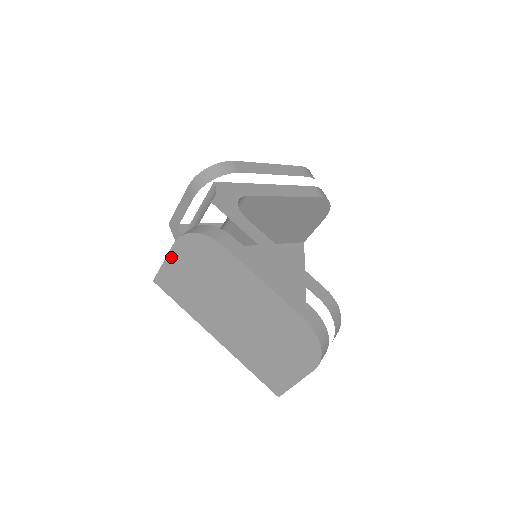
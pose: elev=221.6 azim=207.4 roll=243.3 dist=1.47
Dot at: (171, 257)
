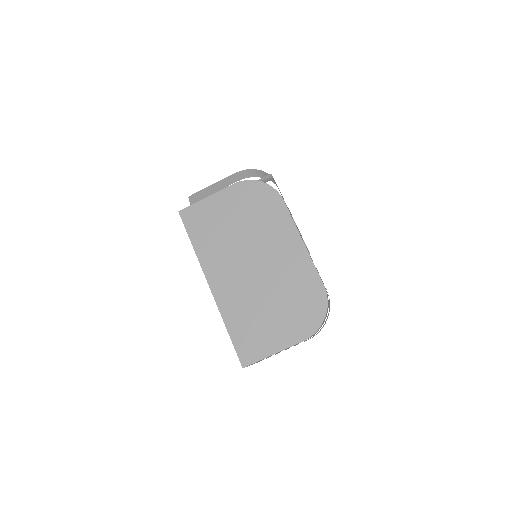
Dot at: (219, 195)
